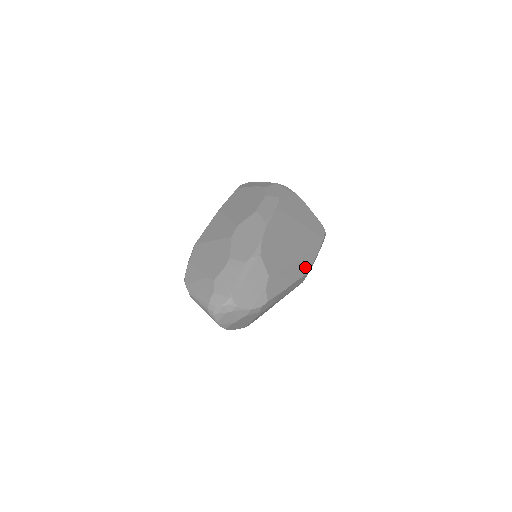
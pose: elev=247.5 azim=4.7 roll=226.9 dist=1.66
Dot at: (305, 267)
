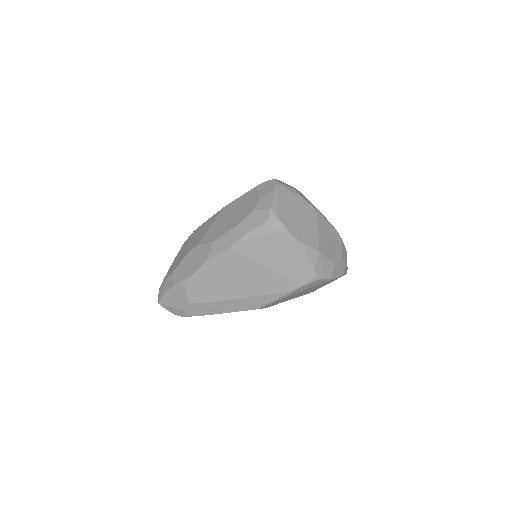
Dot at: (251, 305)
